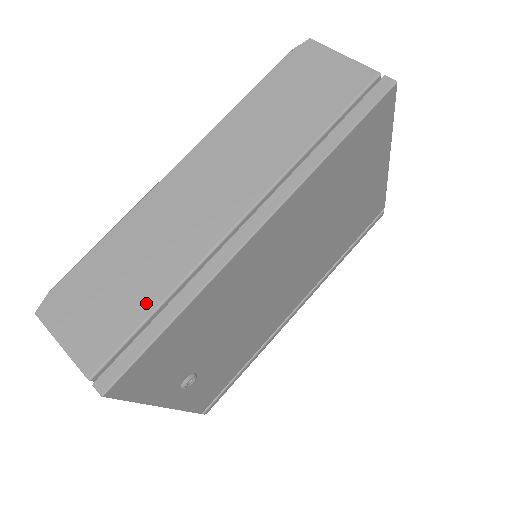
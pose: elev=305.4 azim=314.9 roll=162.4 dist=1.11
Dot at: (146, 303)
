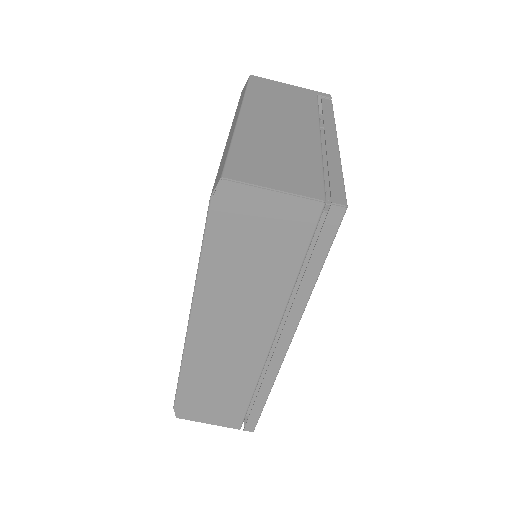
Dot at: (243, 399)
